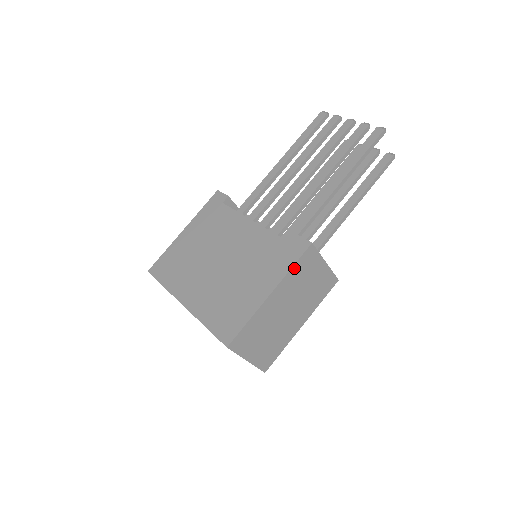
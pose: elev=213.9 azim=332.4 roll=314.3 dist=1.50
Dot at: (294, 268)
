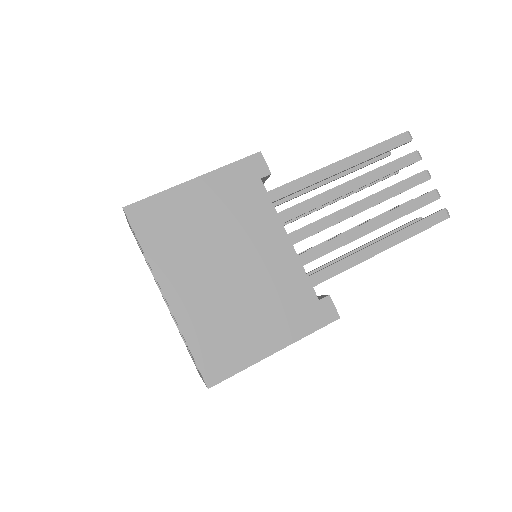
Dot at: (310, 333)
